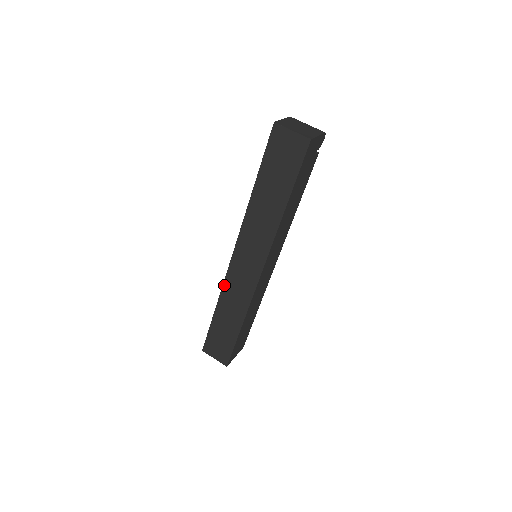
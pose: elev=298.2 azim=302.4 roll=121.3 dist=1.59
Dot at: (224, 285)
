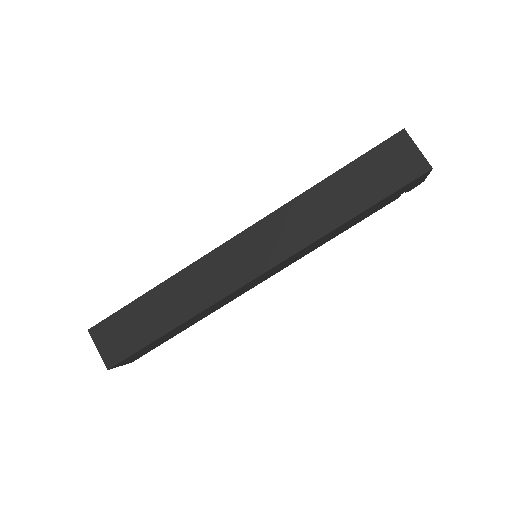
Dot at: (197, 262)
